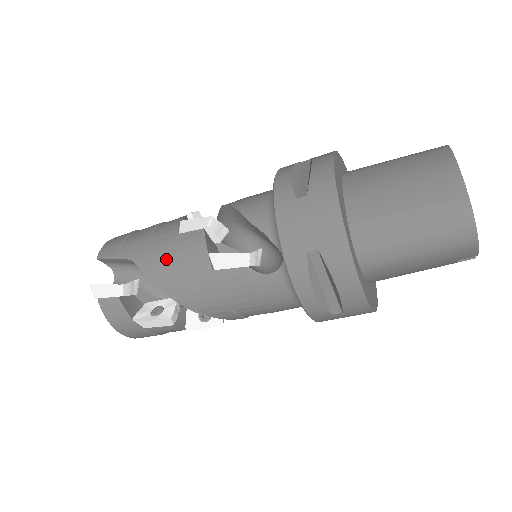
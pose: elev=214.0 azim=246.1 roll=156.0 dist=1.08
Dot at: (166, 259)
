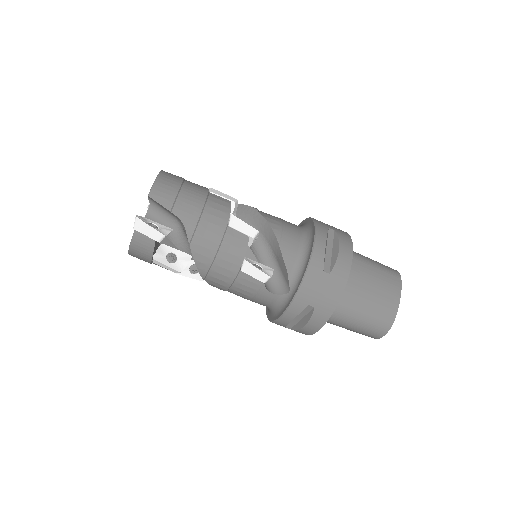
Dot at: (211, 241)
